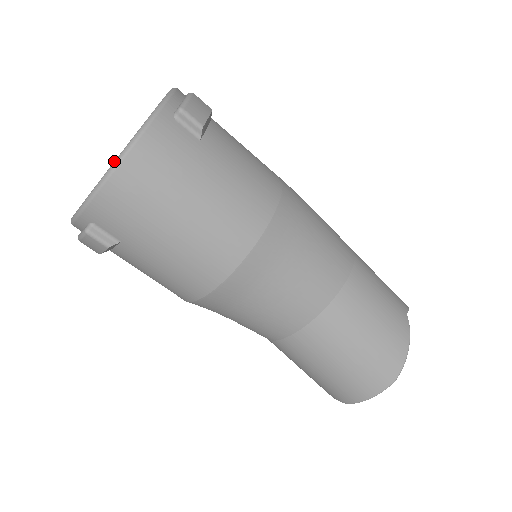
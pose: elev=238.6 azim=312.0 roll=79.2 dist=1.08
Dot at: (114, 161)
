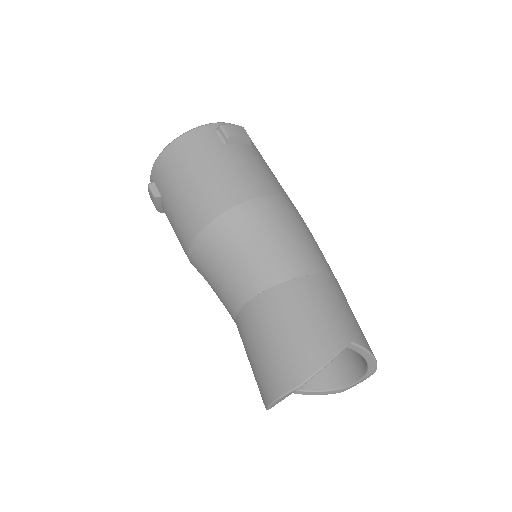
Dot at: (171, 142)
